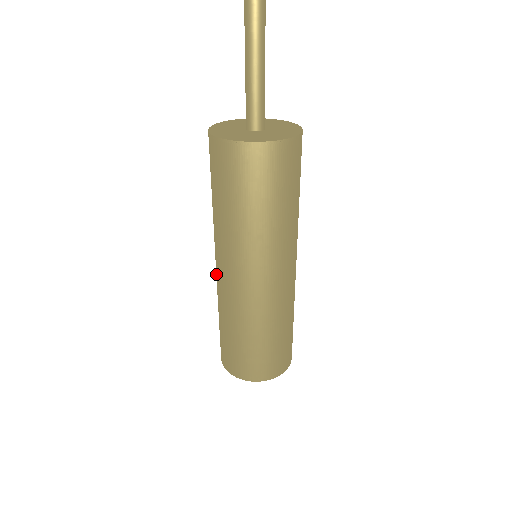
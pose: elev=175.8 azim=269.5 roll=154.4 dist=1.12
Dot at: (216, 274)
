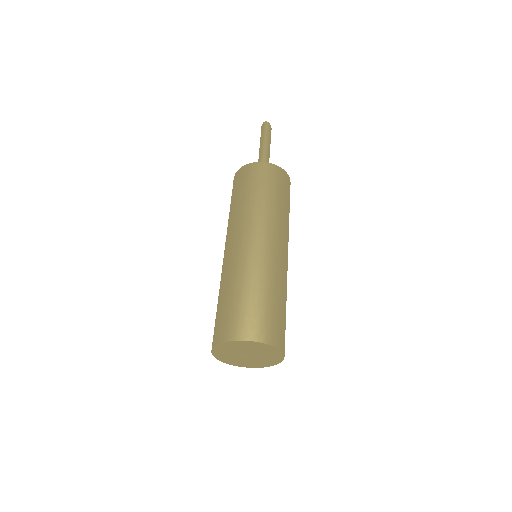
Dot at: occluded
